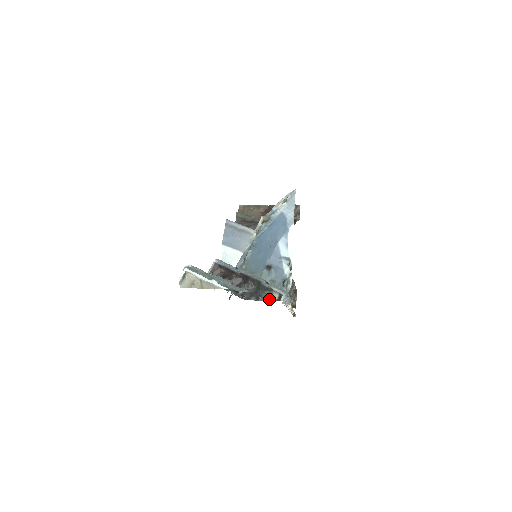
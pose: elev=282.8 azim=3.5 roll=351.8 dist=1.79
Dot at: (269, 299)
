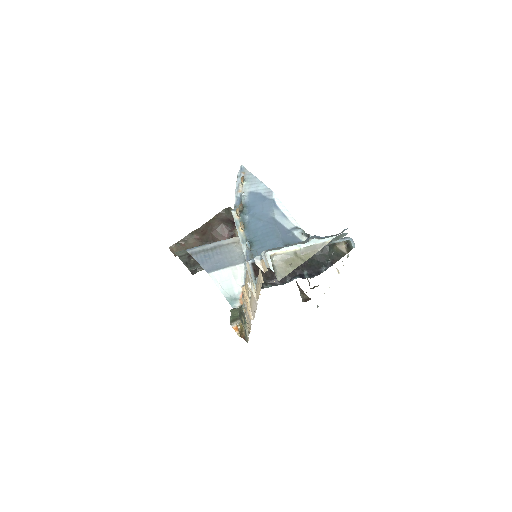
Dot at: (339, 256)
